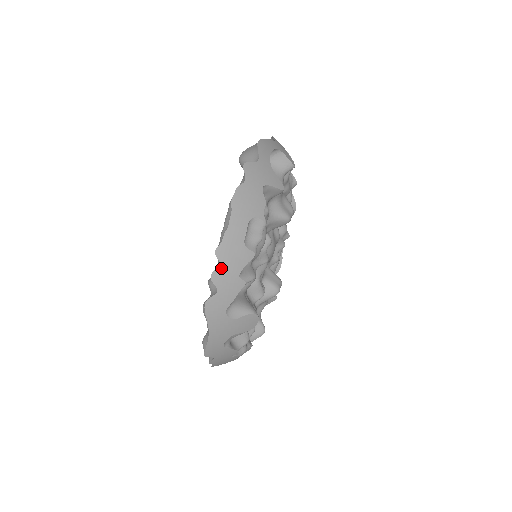
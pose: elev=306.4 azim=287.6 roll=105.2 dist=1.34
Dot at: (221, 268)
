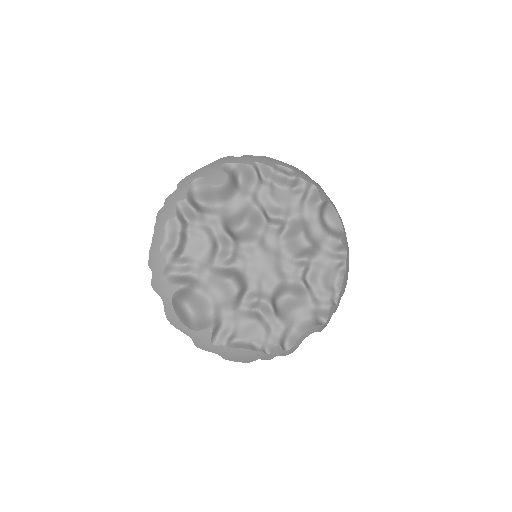
Dot at: (255, 157)
